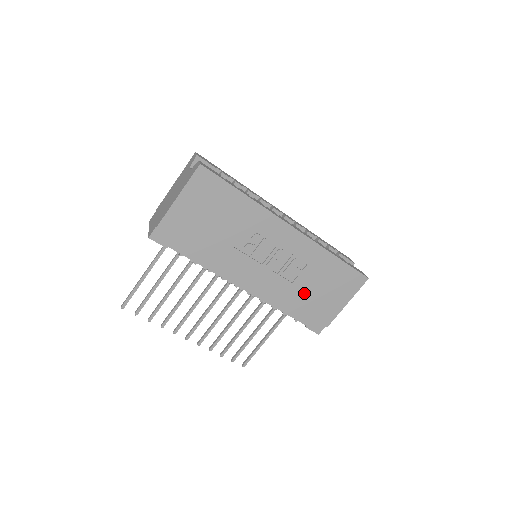
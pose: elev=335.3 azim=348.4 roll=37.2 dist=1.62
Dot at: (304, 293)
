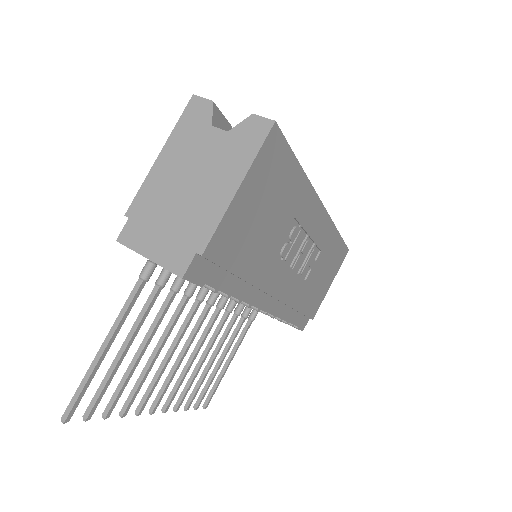
Dot at: (309, 289)
